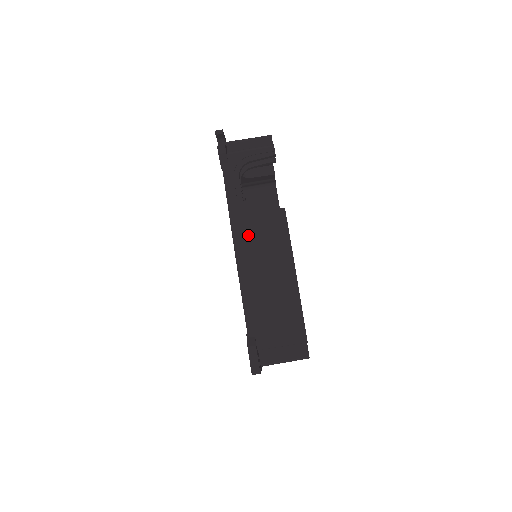
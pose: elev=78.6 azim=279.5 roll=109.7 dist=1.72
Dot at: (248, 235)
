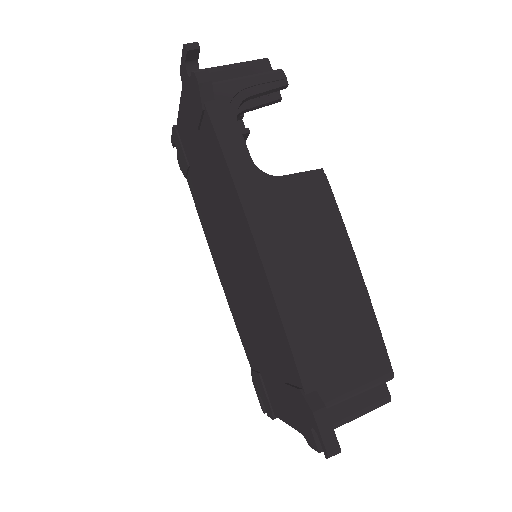
Dot at: (274, 219)
